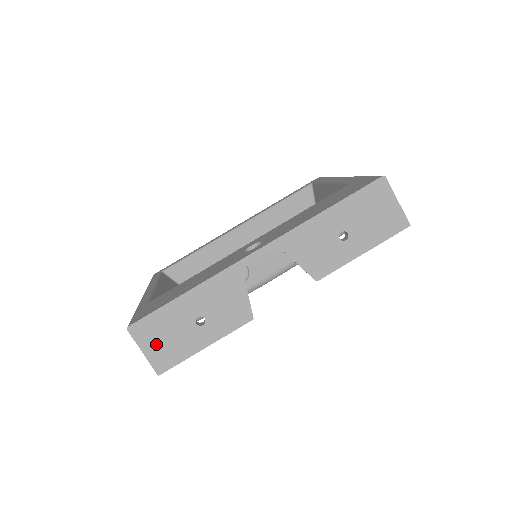
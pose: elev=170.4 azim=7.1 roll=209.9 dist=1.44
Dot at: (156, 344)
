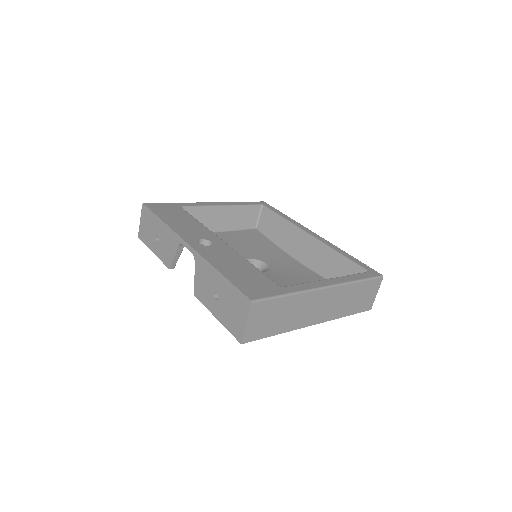
Dot at: (144, 224)
